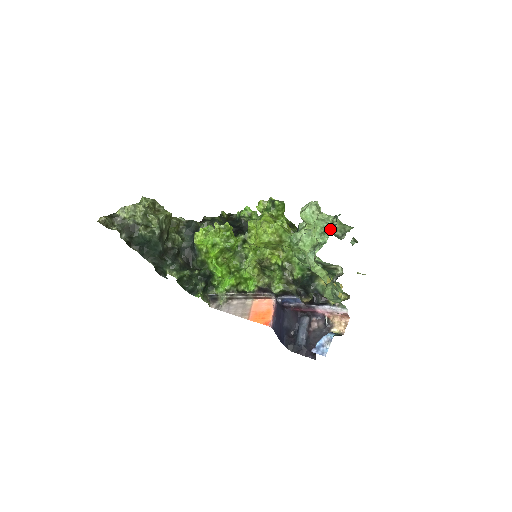
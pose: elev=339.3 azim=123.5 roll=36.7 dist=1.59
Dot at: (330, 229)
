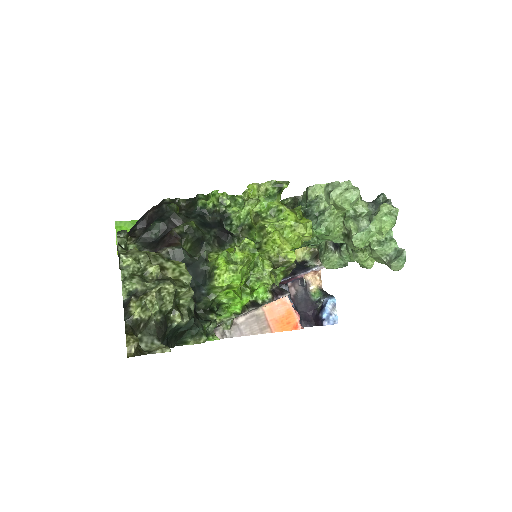
Dot at: occluded
